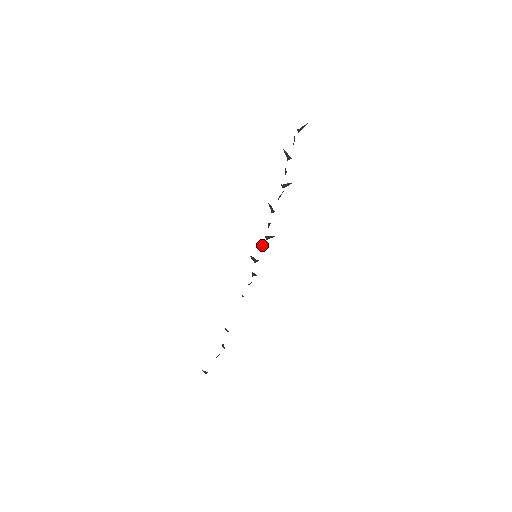
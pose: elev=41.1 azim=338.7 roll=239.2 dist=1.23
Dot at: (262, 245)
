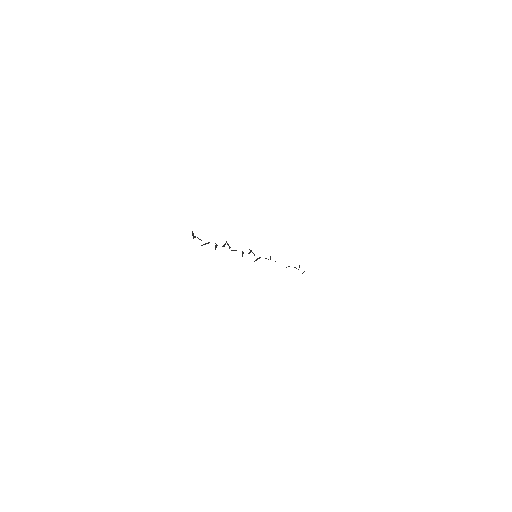
Dot at: occluded
